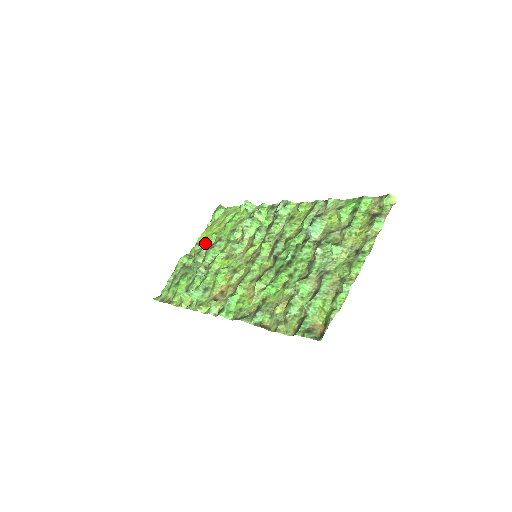
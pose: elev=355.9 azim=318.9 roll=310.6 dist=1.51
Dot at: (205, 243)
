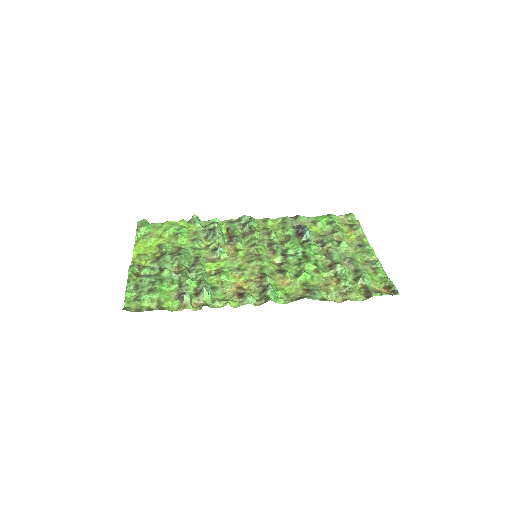
Dot at: (153, 253)
